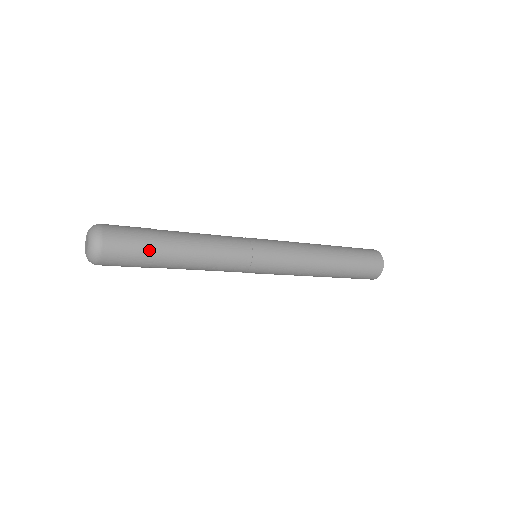
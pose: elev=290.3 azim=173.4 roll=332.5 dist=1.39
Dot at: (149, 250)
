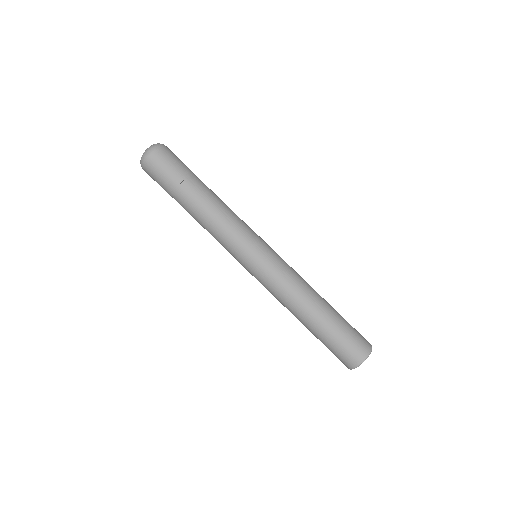
Dot at: (178, 180)
